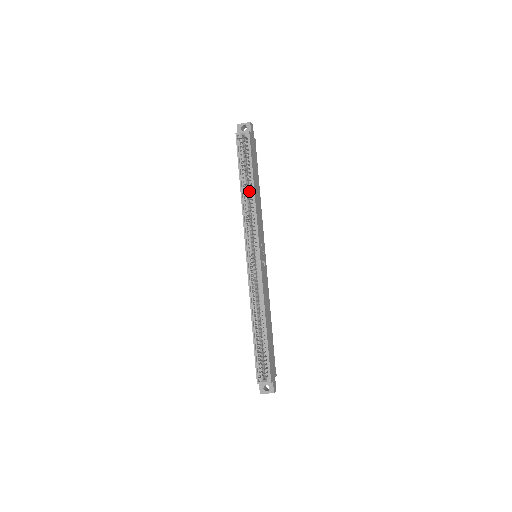
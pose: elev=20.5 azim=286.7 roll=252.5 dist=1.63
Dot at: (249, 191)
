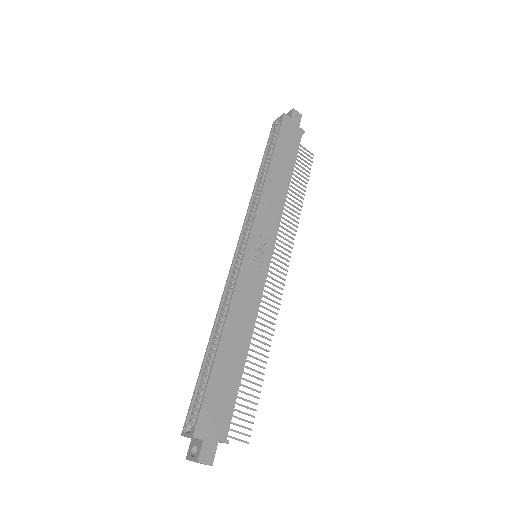
Dot at: occluded
